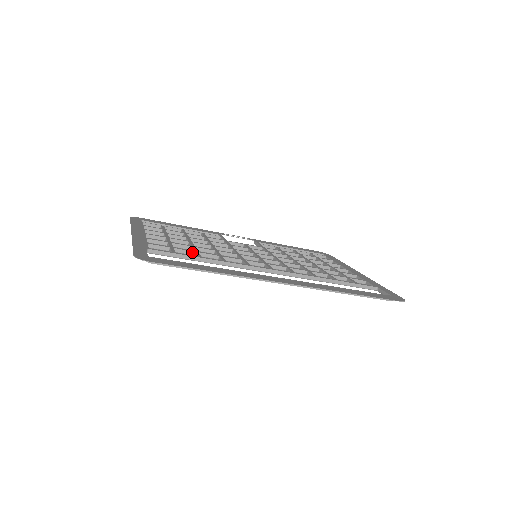
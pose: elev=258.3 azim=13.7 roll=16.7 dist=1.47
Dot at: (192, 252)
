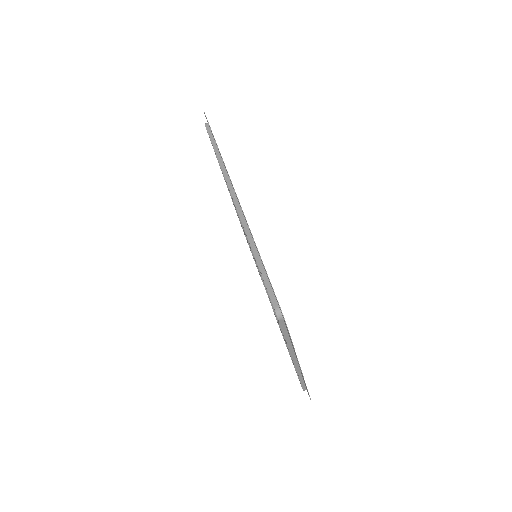
Dot at: occluded
